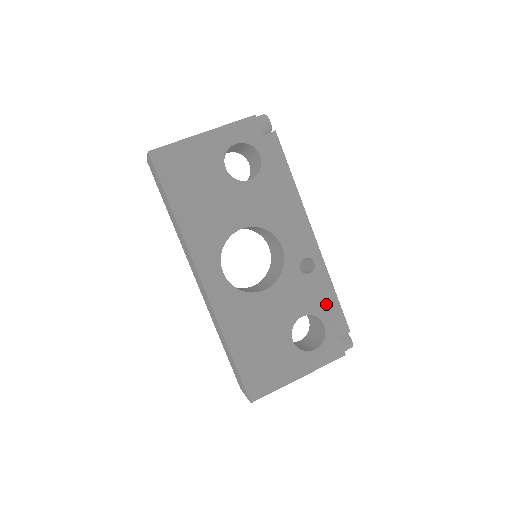
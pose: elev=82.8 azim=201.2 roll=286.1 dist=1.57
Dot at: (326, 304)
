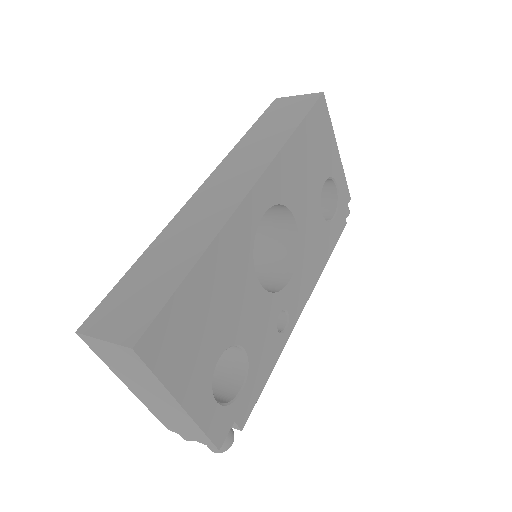
Dot at: (259, 373)
